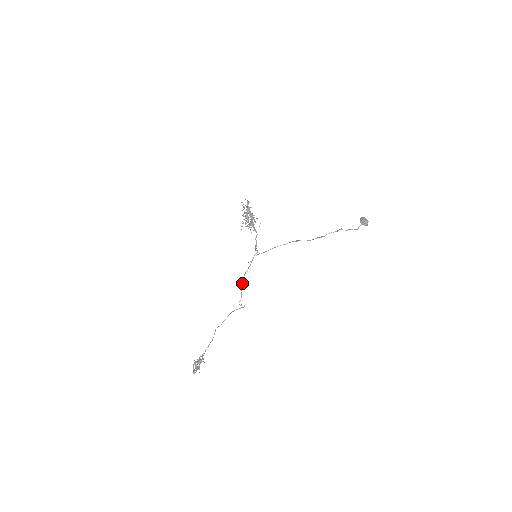
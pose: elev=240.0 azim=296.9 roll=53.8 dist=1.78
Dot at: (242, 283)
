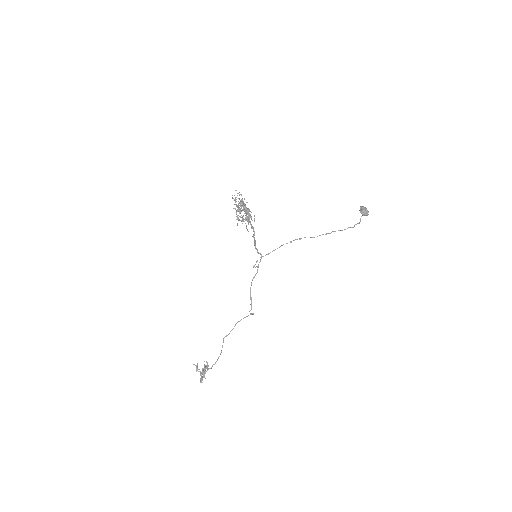
Dot at: (250, 292)
